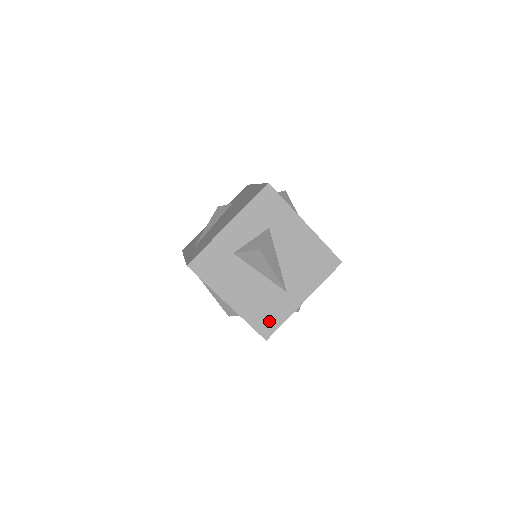
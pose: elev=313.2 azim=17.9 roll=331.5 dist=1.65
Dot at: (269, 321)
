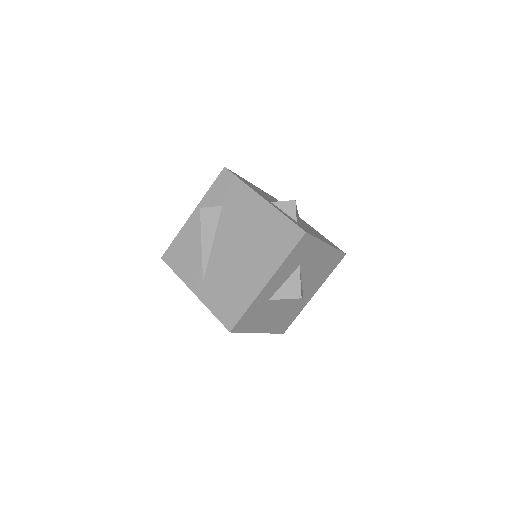
Dot at: (287, 322)
